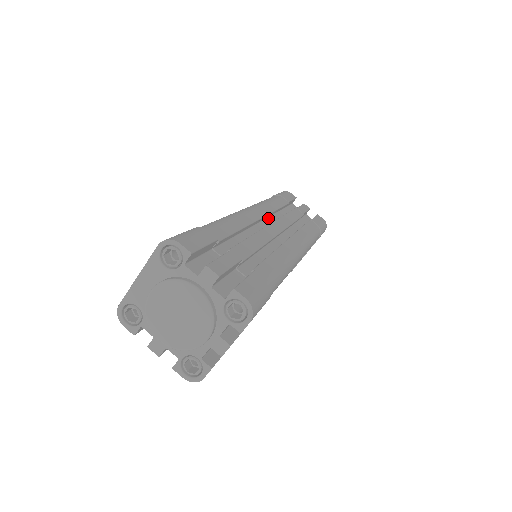
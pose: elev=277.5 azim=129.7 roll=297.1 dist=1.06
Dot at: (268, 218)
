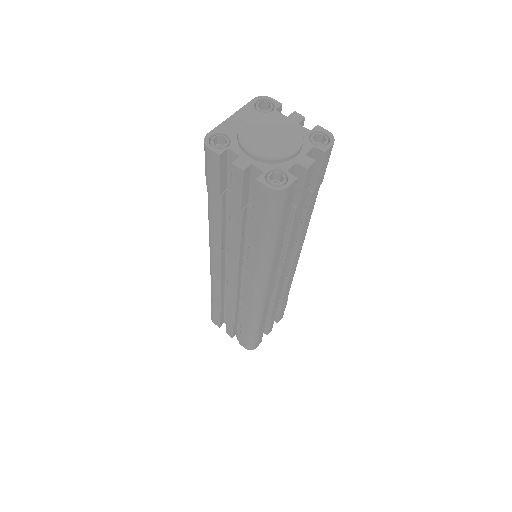
Dot at: occluded
